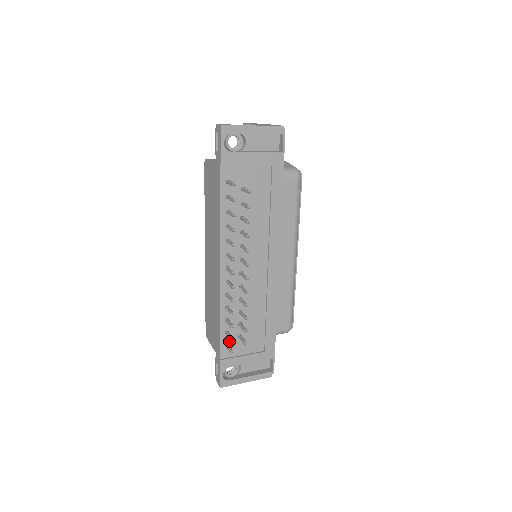
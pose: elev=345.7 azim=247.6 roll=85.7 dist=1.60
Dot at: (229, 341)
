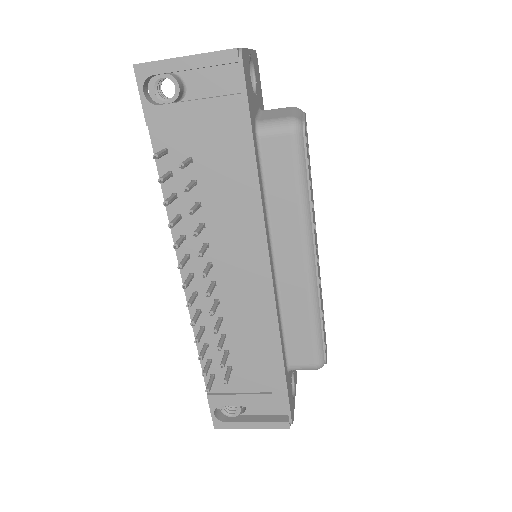
Dot at: (216, 372)
